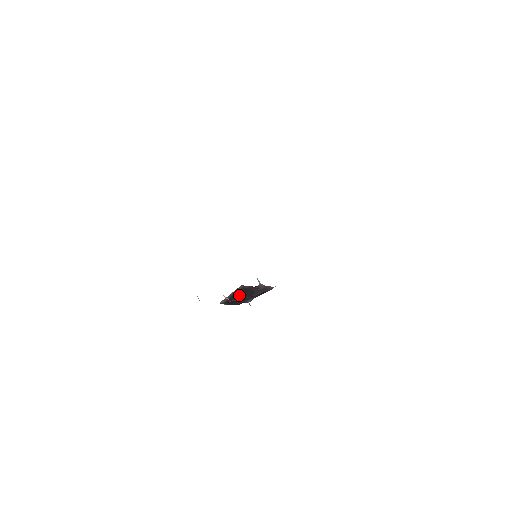
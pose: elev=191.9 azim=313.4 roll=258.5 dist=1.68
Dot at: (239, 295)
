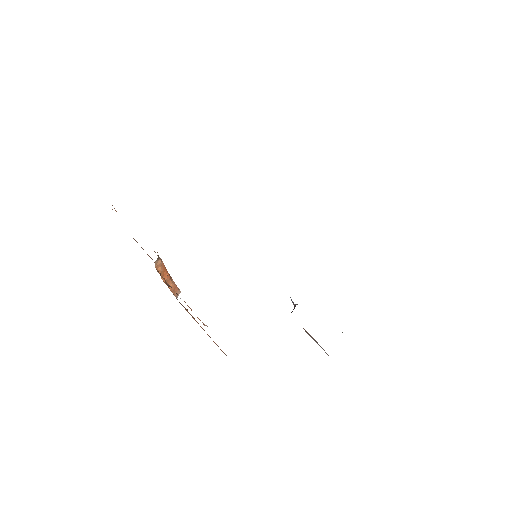
Dot at: occluded
